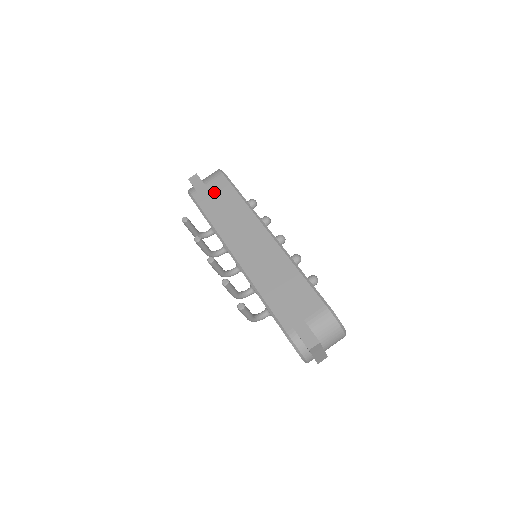
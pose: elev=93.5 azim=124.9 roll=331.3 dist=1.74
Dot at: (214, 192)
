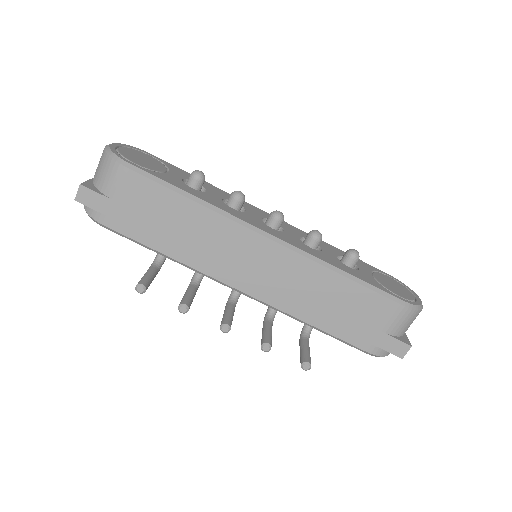
Dot at: (138, 207)
